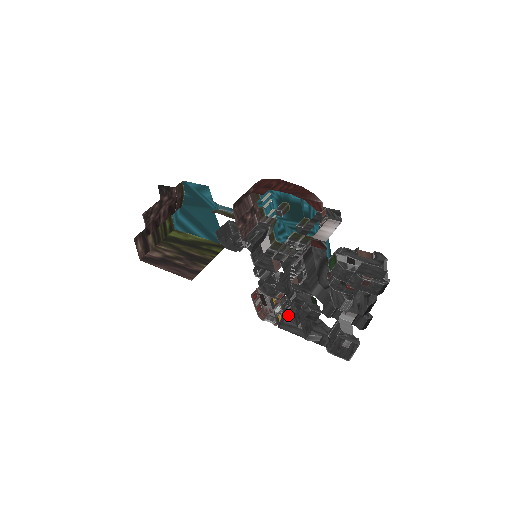
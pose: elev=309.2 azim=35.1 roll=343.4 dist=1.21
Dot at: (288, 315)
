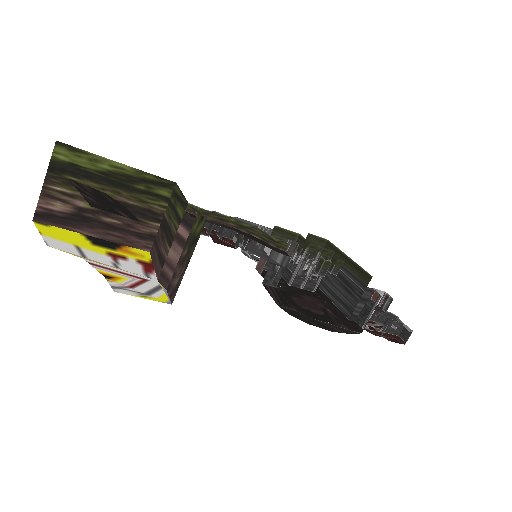
Dot at: occluded
